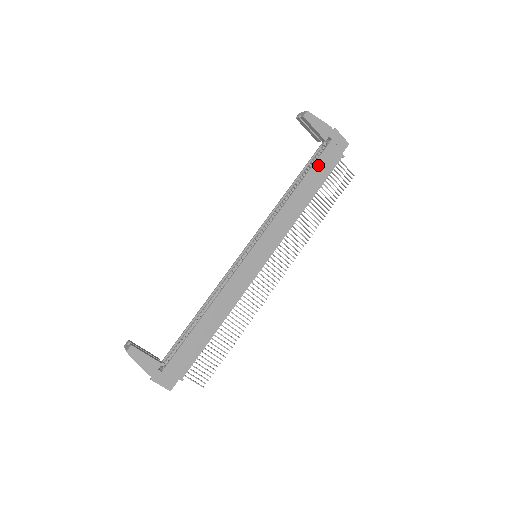
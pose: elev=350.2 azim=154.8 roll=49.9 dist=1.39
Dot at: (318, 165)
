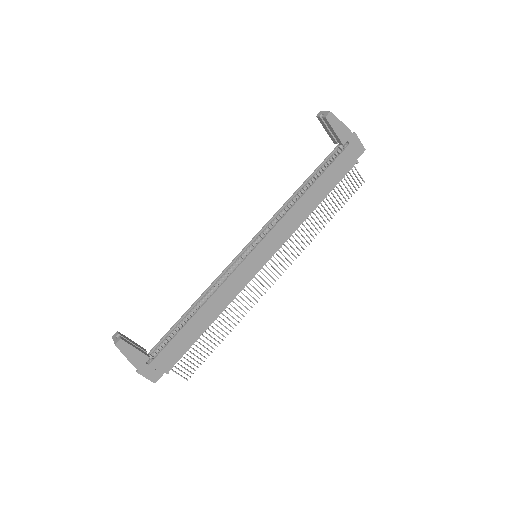
Dot at: (332, 169)
